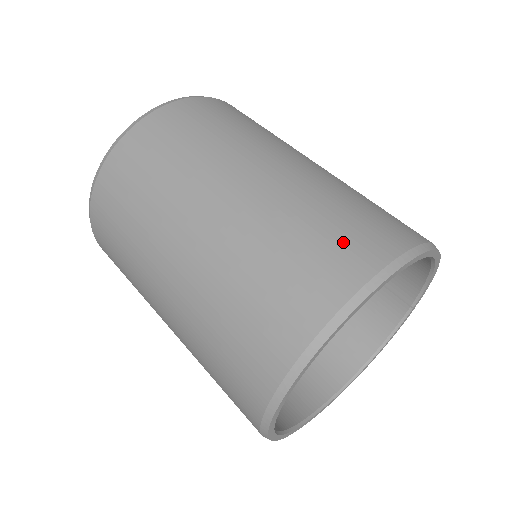
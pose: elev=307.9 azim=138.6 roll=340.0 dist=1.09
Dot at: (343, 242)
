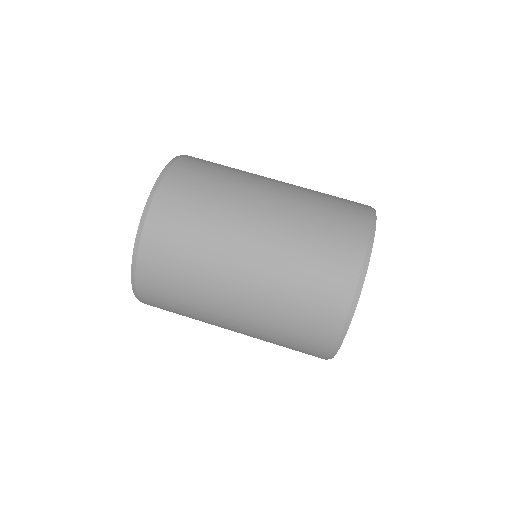
Dot at: (346, 200)
